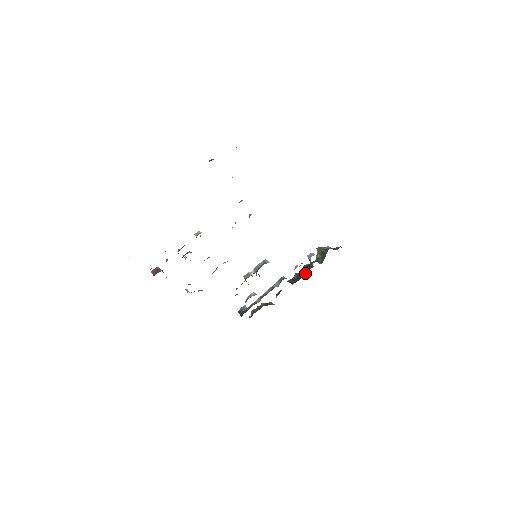
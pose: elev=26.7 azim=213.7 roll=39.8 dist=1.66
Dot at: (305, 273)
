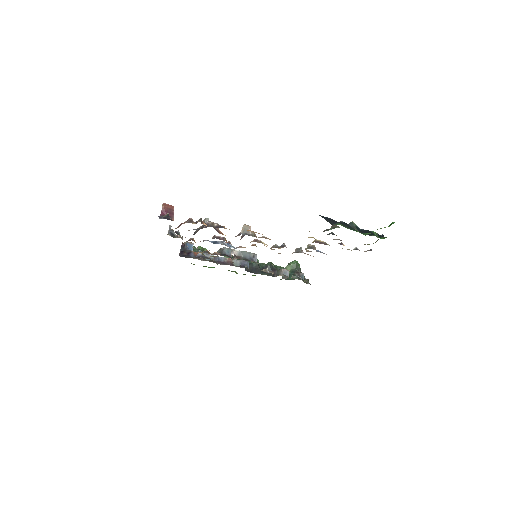
Dot at: (264, 272)
